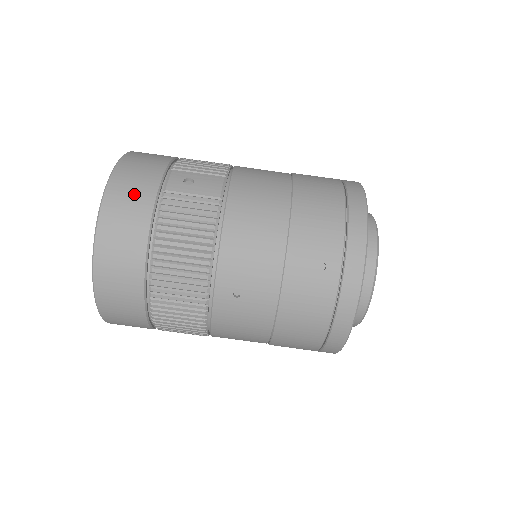
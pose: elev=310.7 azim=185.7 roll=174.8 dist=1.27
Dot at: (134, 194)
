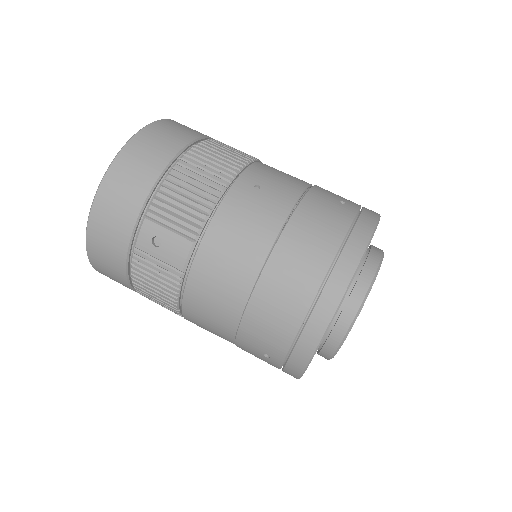
Dot at: (109, 243)
